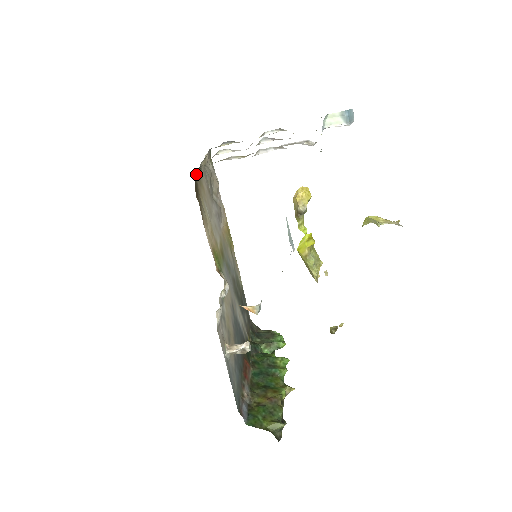
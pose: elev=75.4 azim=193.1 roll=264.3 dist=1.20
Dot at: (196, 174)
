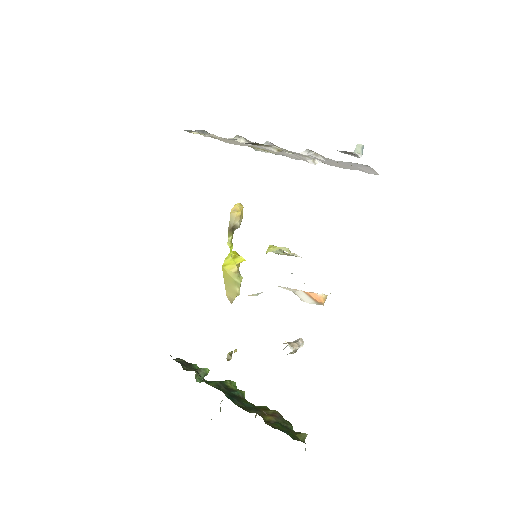
Dot at: occluded
